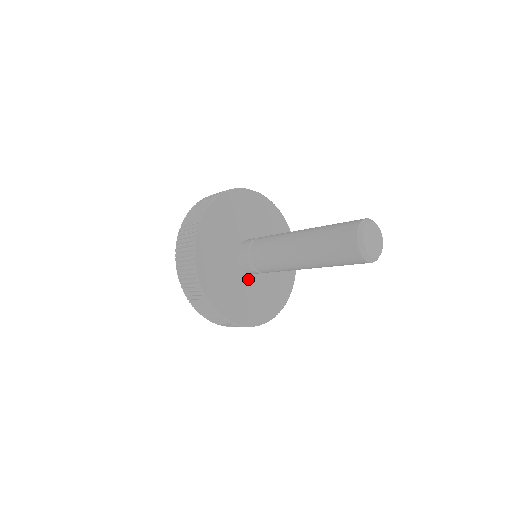
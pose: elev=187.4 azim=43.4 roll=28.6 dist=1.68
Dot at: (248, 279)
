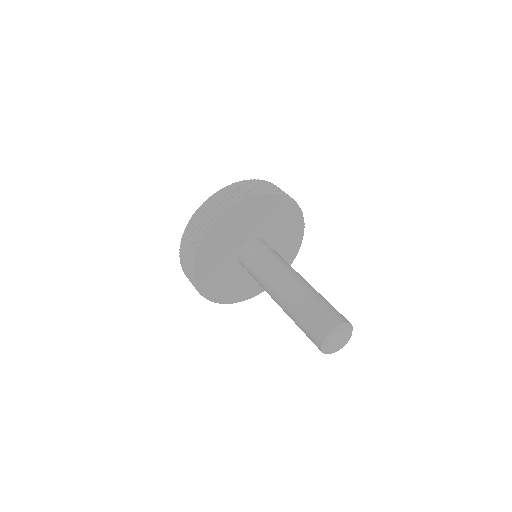
Dot at: occluded
